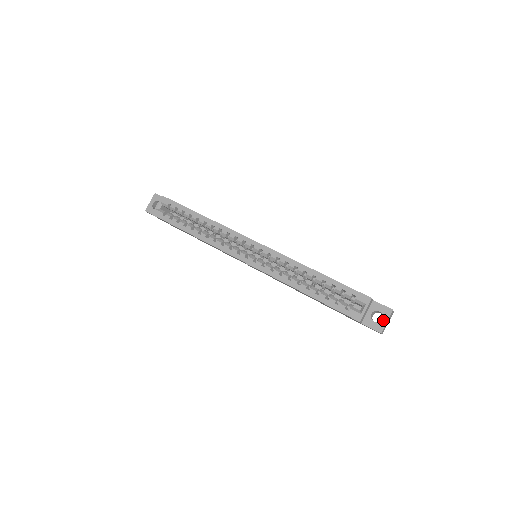
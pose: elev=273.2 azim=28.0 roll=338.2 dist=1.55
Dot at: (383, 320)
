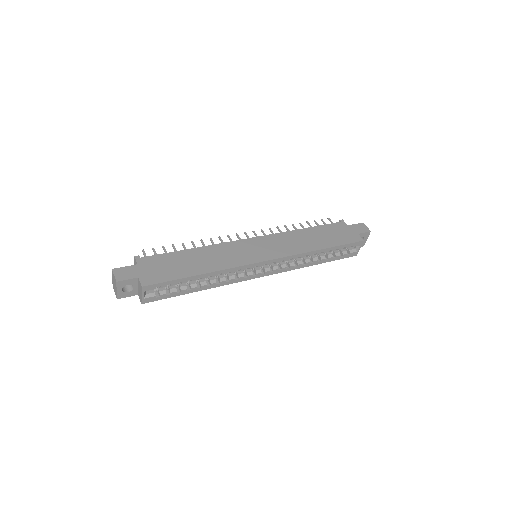
Dot at: (365, 240)
